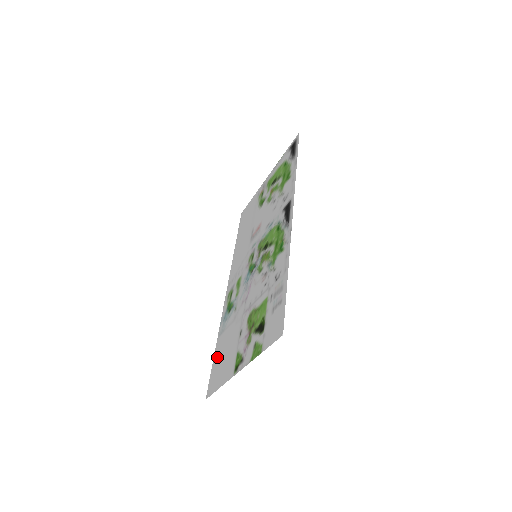
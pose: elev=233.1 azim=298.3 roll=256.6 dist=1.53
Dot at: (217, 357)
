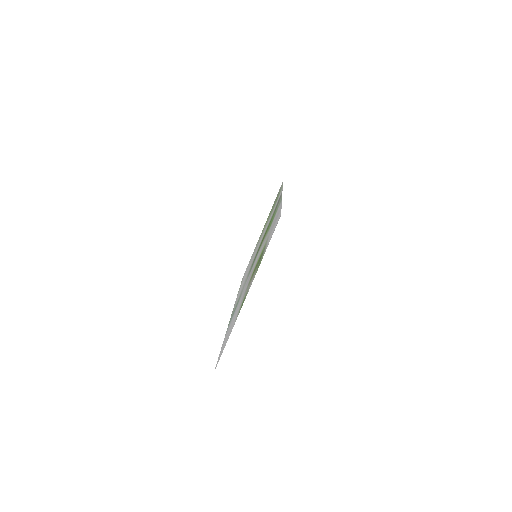
Dot at: occluded
